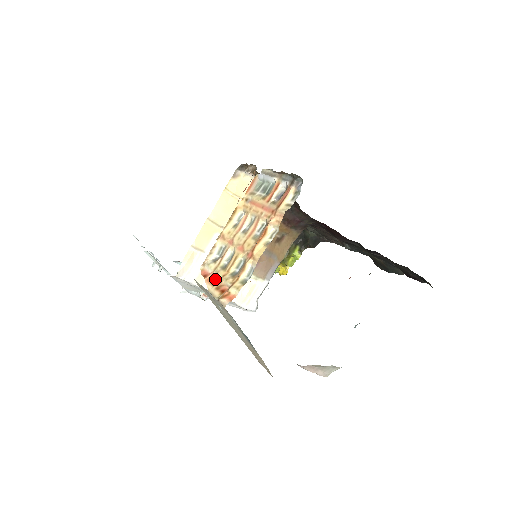
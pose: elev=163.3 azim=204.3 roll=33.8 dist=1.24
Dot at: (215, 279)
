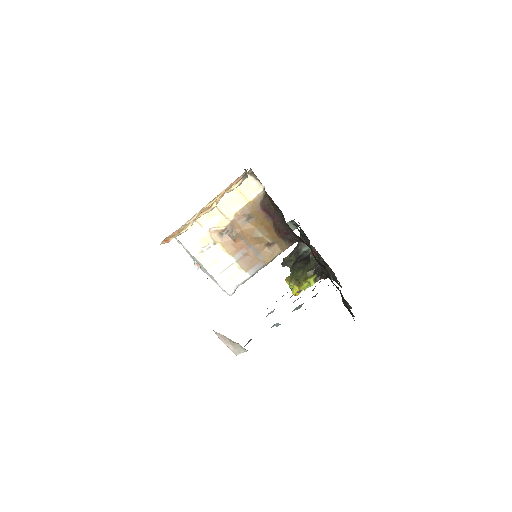
Dot at: occluded
